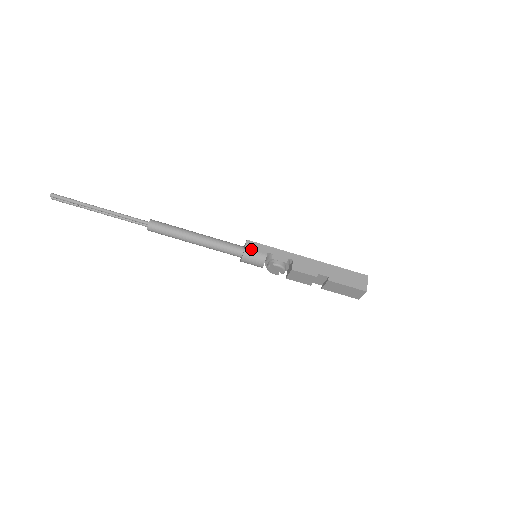
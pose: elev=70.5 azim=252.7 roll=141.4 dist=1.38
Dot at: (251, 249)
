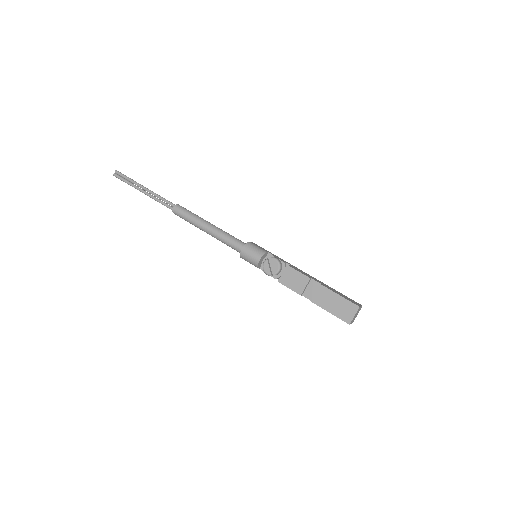
Dot at: (254, 244)
